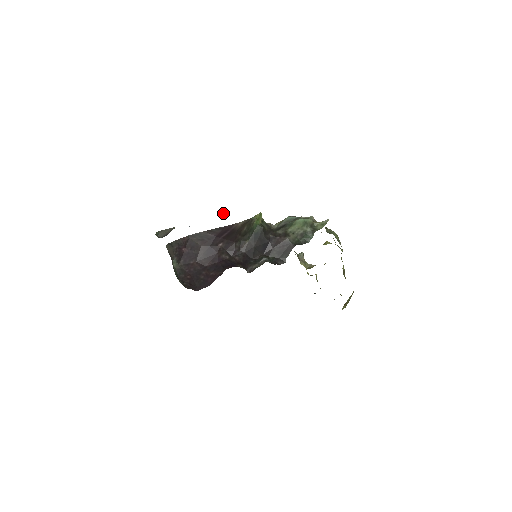
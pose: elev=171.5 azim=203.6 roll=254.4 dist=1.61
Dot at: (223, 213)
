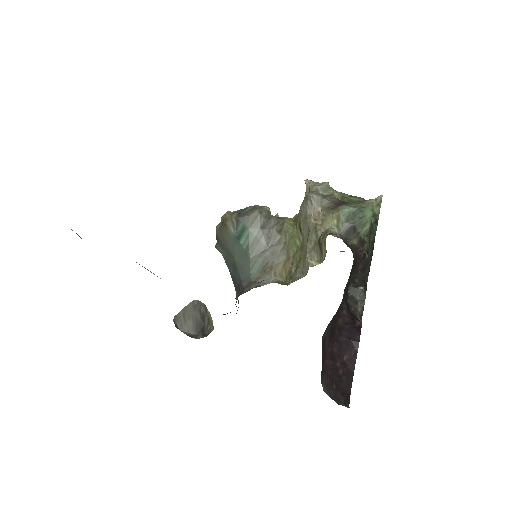
Dot at: (235, 231)
